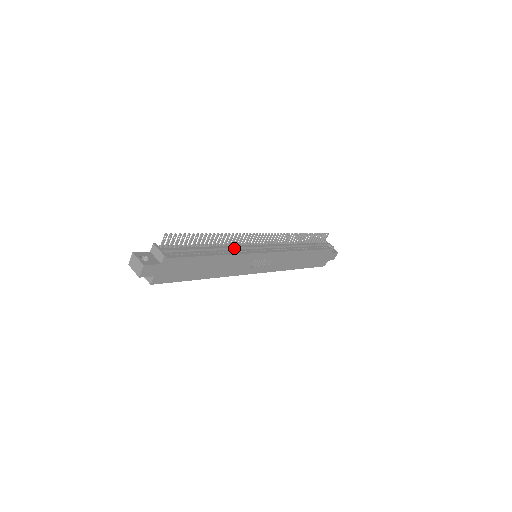
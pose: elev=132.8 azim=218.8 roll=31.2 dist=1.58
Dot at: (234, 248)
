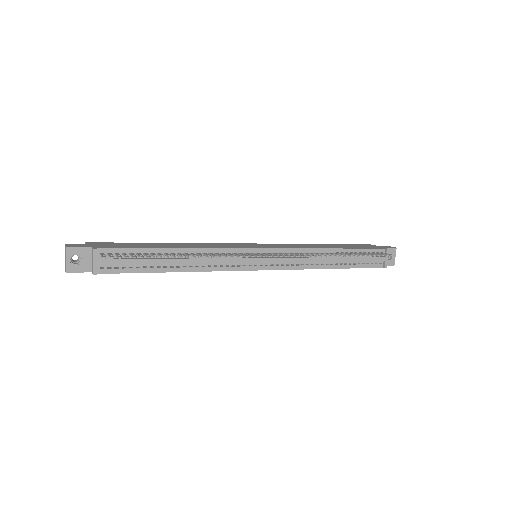
Dot at: (214, 262)
